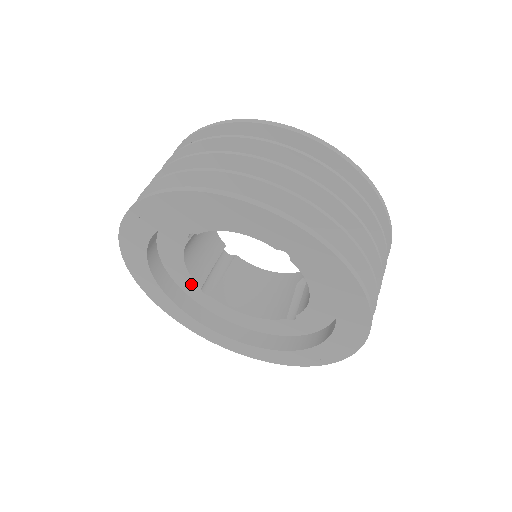
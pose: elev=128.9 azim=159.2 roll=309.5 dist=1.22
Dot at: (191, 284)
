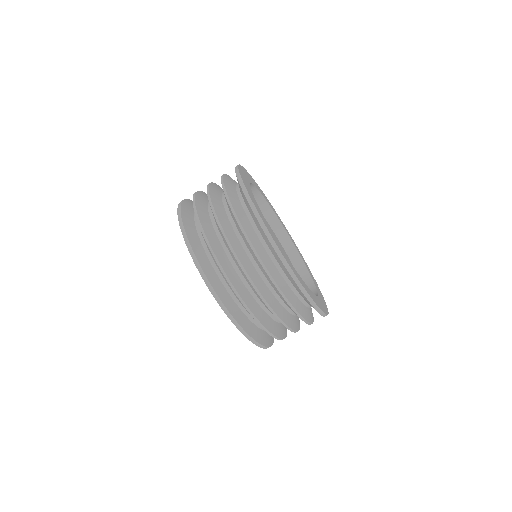
Dot at: occluded
